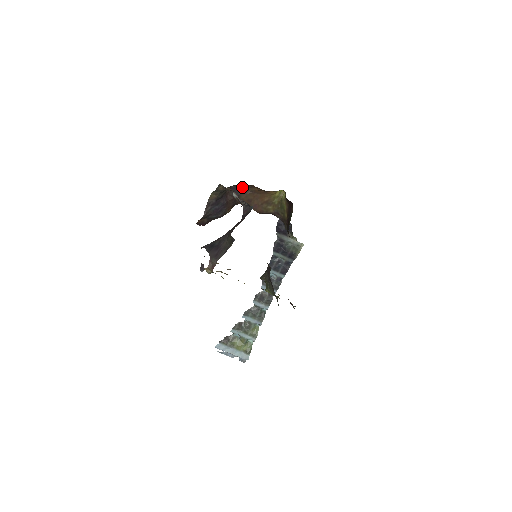
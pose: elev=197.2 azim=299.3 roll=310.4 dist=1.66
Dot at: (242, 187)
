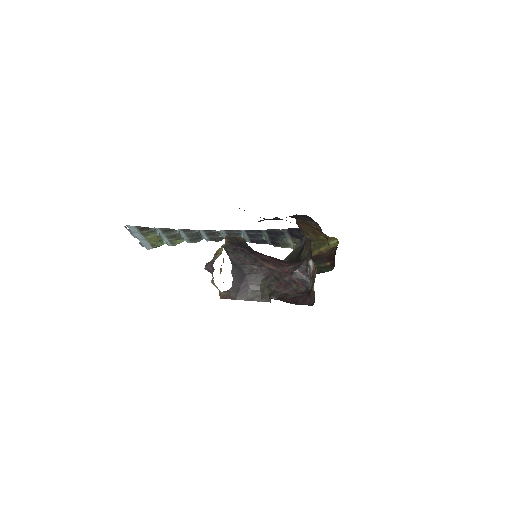
Dot at: (316, 222)
